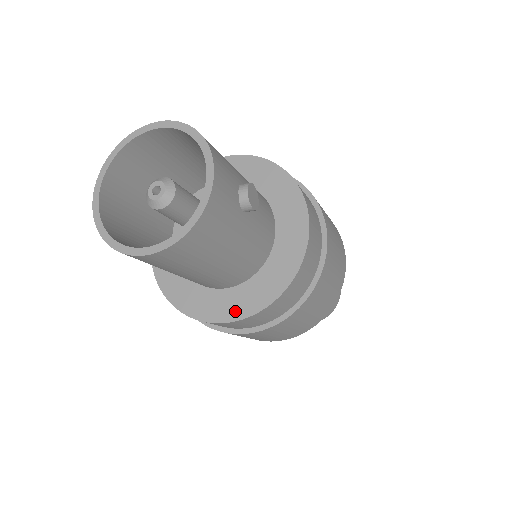
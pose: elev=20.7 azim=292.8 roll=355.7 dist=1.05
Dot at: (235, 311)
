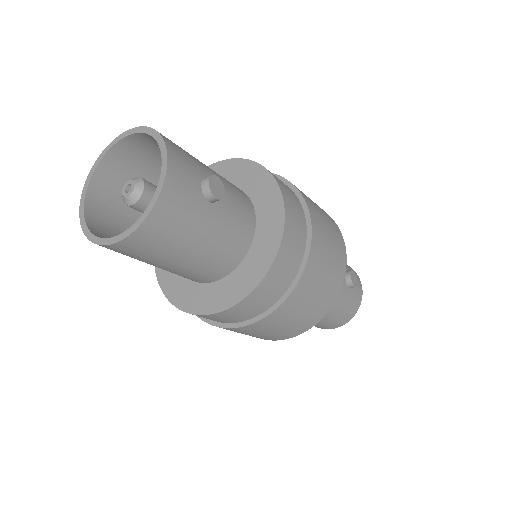
Dot at: (221, 302)
